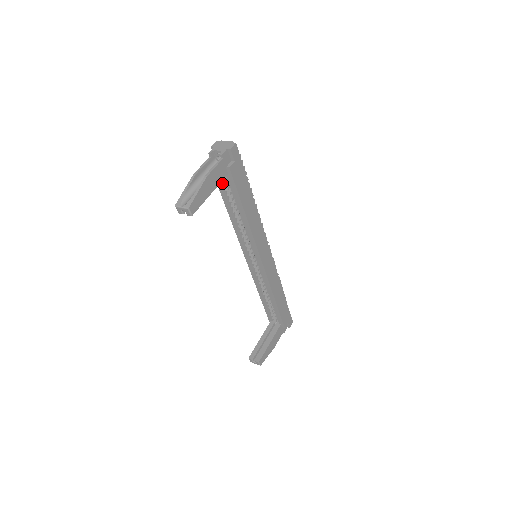
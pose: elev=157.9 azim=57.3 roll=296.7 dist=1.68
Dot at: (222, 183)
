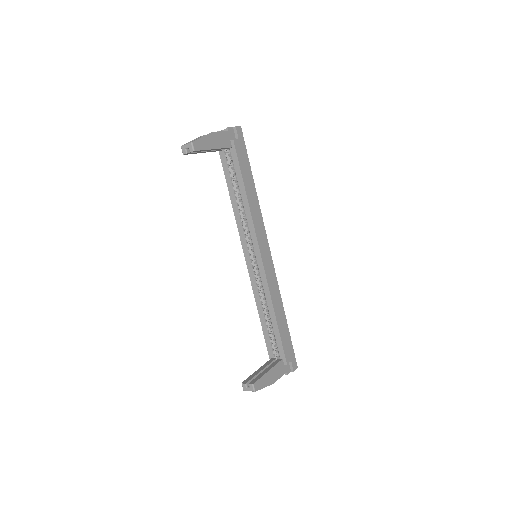
Dot at: (227, 162)
